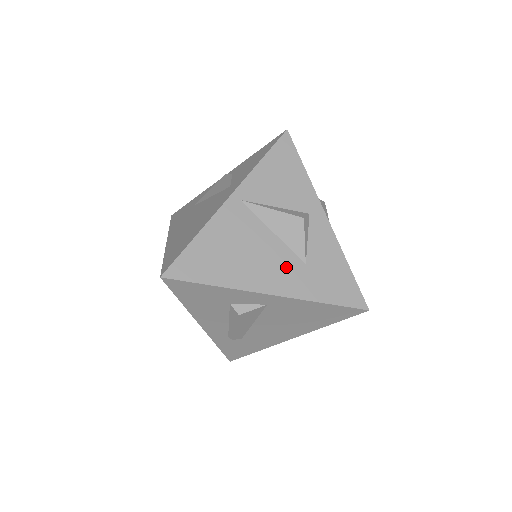
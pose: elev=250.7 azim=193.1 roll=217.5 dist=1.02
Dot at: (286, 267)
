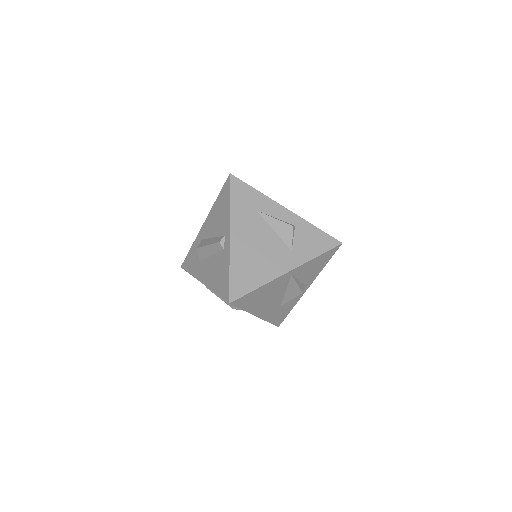
Dot at: (274, 307)
